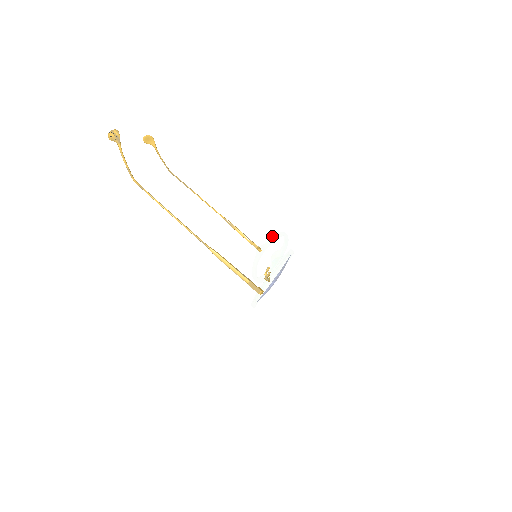
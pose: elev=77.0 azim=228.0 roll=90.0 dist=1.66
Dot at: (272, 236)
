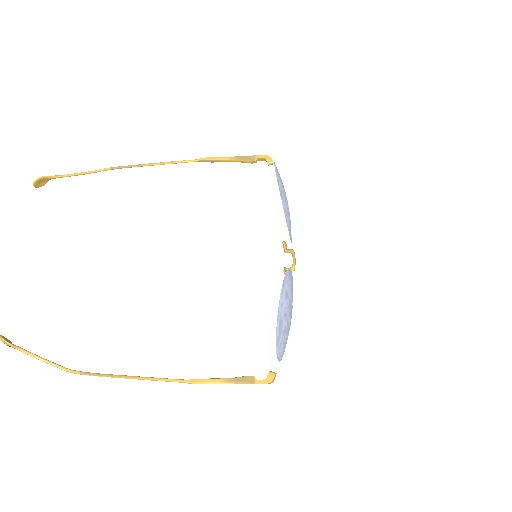
Dot at: occluded
